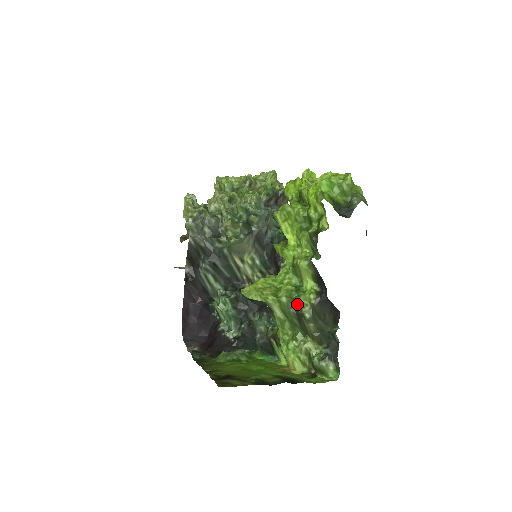
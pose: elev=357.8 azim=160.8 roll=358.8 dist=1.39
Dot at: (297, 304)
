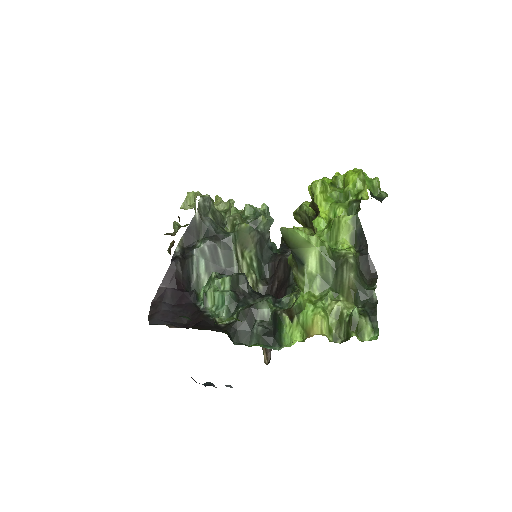
Dot at: (337, 254)
